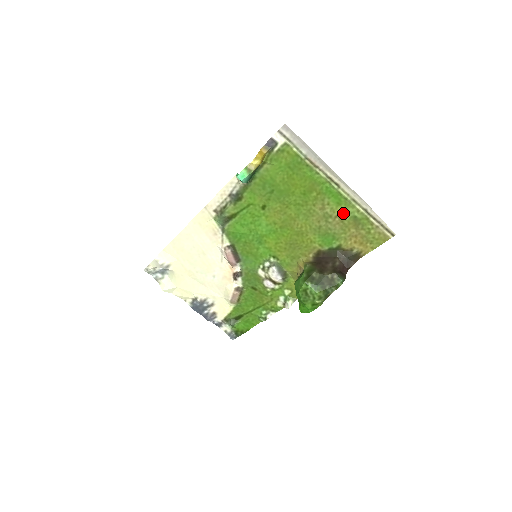
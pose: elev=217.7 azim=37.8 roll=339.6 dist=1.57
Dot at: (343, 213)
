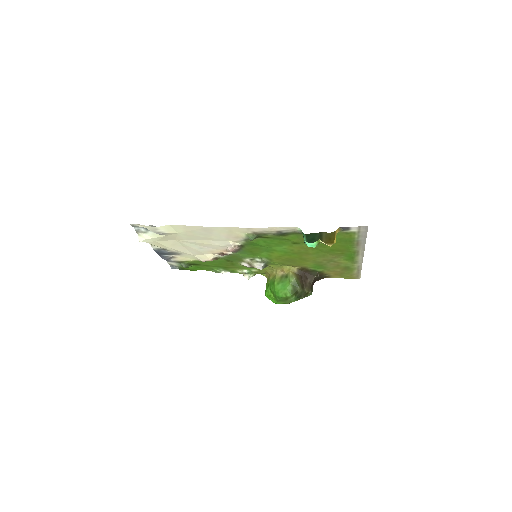
Dot at: (344, 263)
